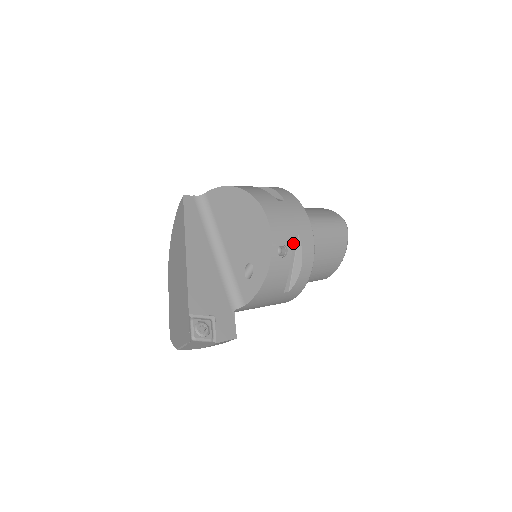
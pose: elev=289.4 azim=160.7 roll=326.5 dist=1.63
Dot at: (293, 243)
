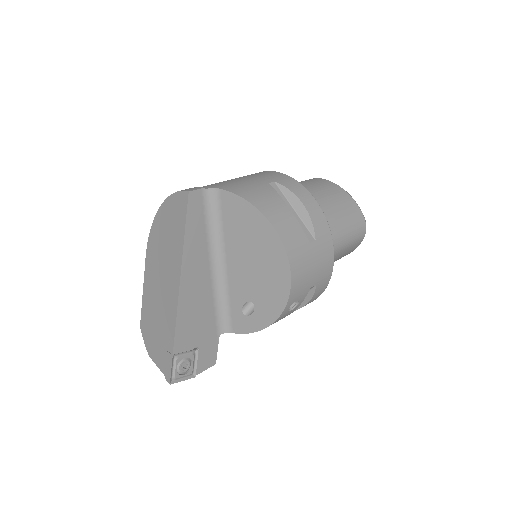
Dot at: occluded
